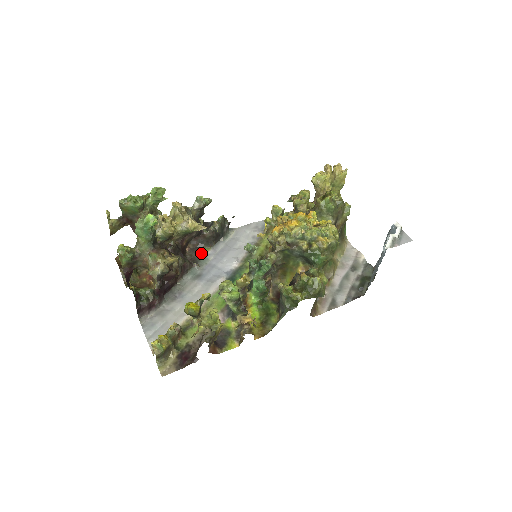
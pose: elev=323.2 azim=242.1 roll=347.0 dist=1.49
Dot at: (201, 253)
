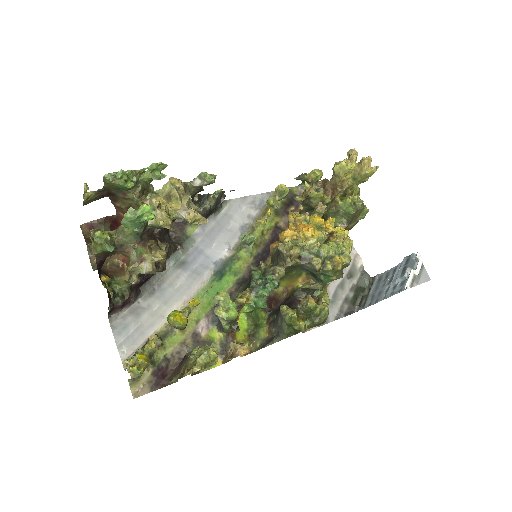
Dot at: (187, 231)
